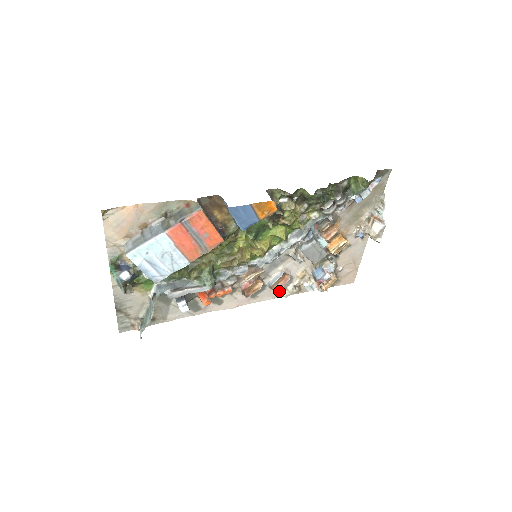
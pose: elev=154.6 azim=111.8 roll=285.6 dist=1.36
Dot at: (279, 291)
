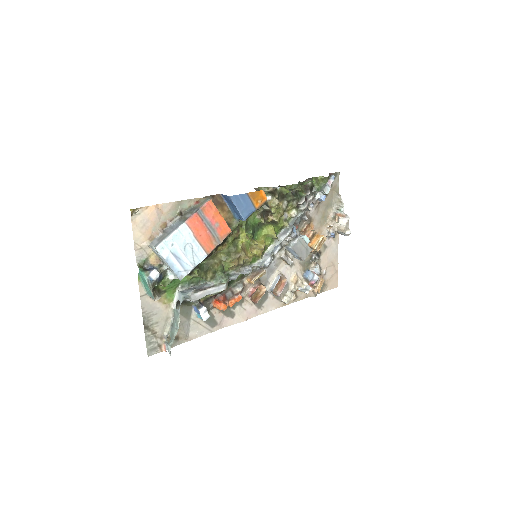
Dot at: (280, 299)
